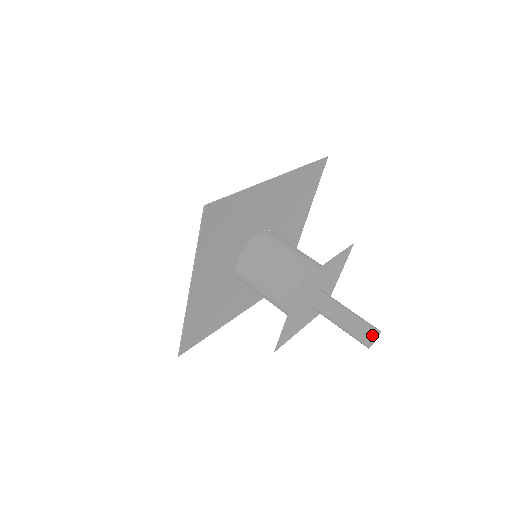
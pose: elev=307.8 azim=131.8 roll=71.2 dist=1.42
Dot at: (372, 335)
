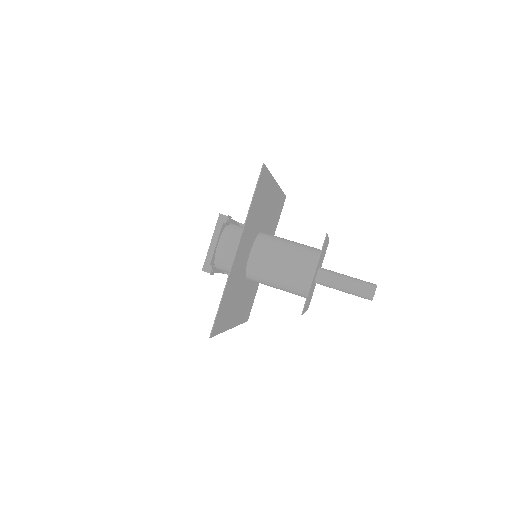
Dot at: (374, 285)
